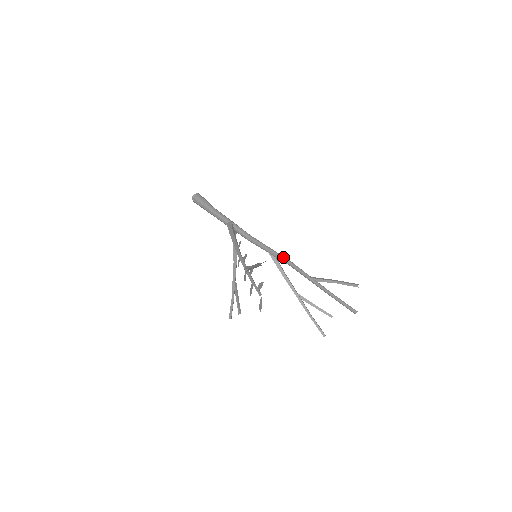
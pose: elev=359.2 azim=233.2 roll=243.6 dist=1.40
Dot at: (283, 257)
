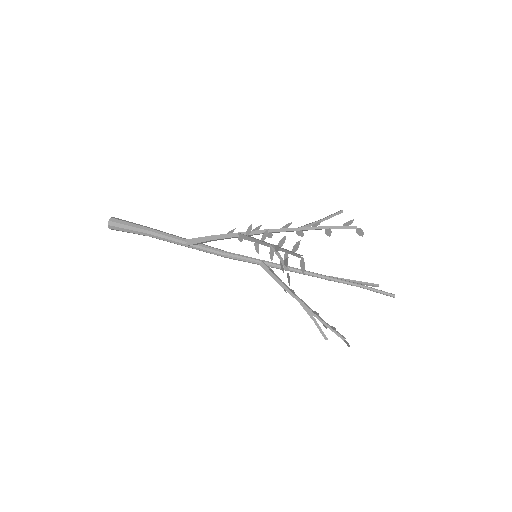
Dot at: occluded
